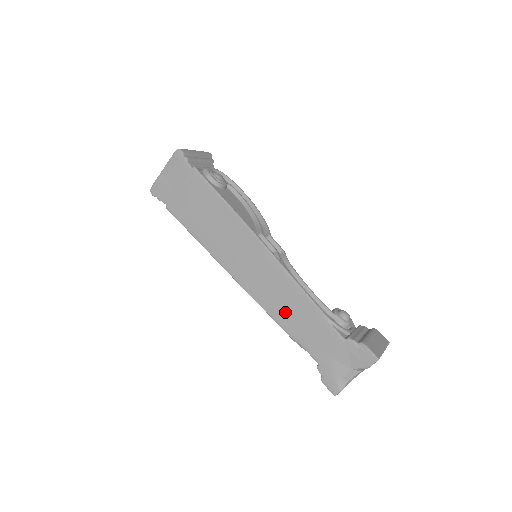
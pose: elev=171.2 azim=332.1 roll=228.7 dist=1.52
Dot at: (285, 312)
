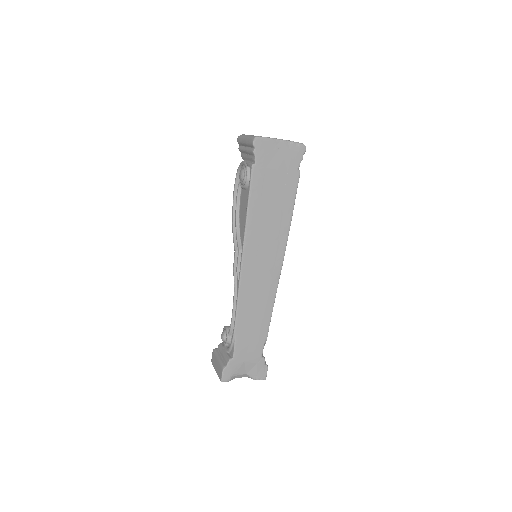
Dot at: (249, 315)
